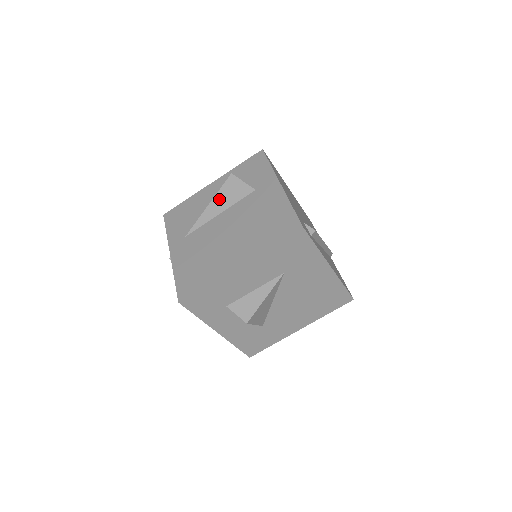
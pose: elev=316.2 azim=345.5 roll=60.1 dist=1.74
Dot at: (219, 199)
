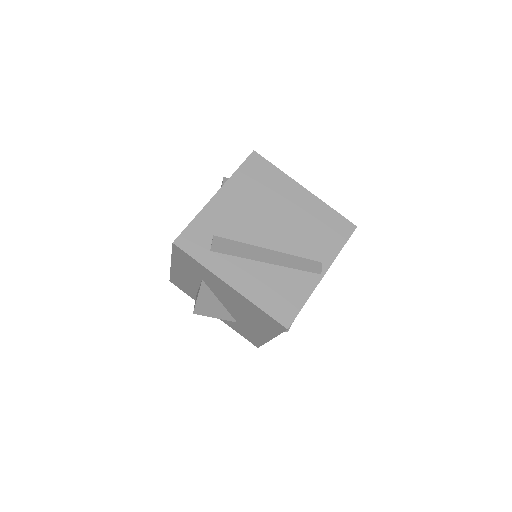
Dot at: occluded
